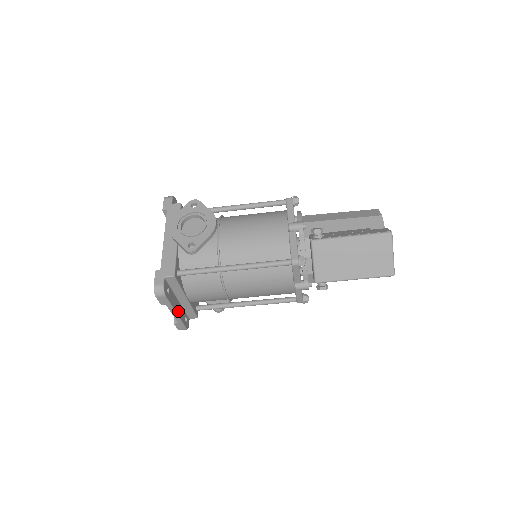
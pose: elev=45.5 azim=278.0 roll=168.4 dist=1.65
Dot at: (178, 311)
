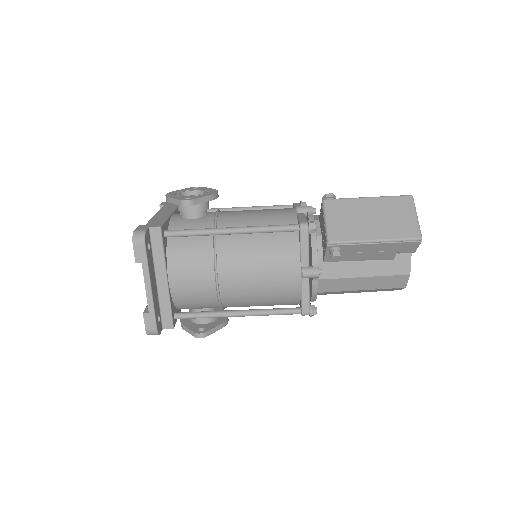
Dot at: (153, 290)
